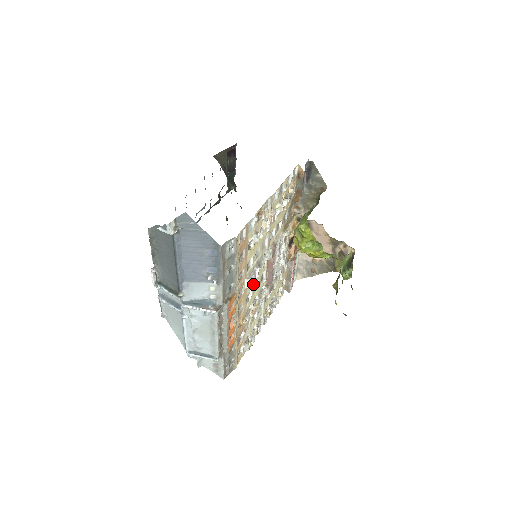
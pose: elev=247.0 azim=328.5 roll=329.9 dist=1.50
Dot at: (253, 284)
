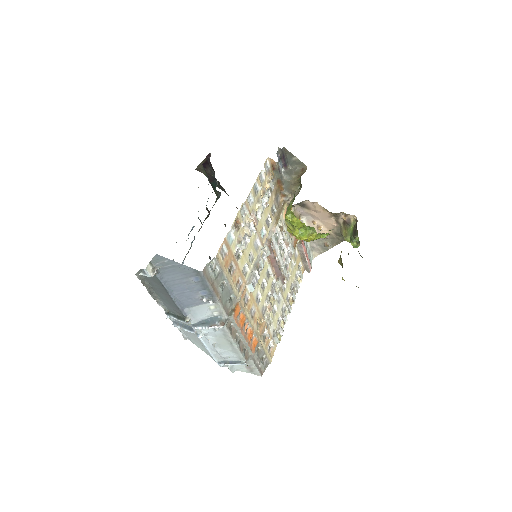
Dot at: (259, 285)
